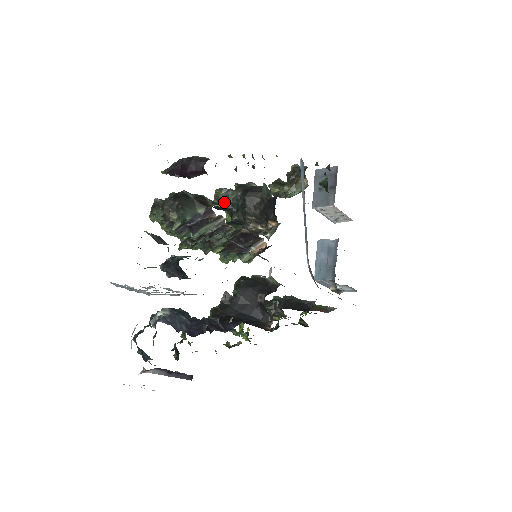
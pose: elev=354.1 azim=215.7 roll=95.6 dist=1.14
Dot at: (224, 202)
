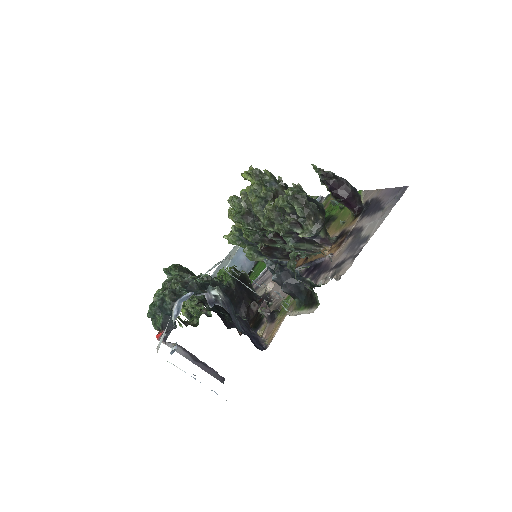
Dot at: (261, 184)
